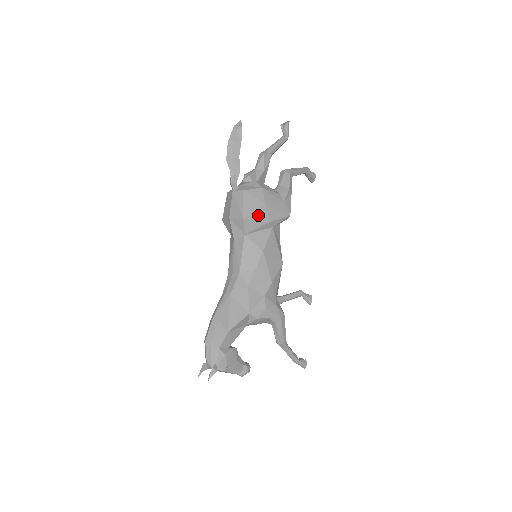
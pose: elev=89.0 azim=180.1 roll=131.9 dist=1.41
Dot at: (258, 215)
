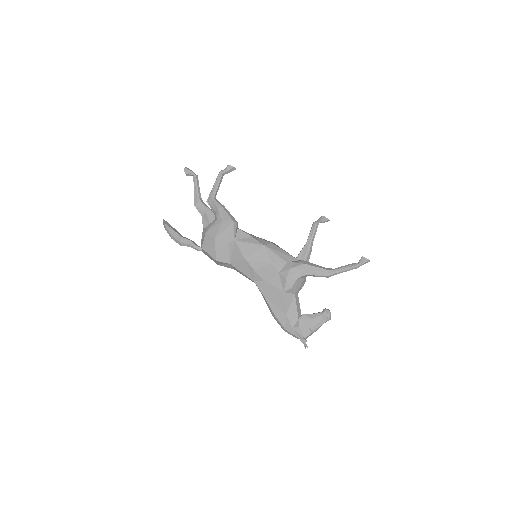
Dot at: (219, 249)
